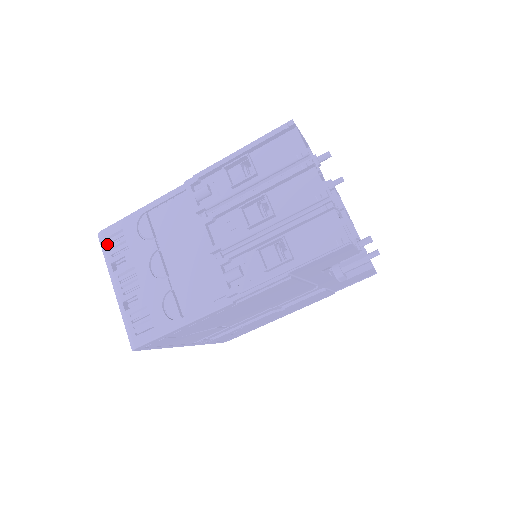
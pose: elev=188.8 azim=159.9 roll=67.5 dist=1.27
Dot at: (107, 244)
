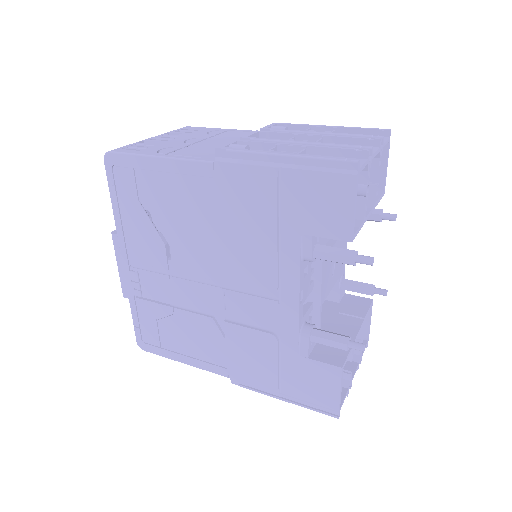
Dot at: (182, 129)
